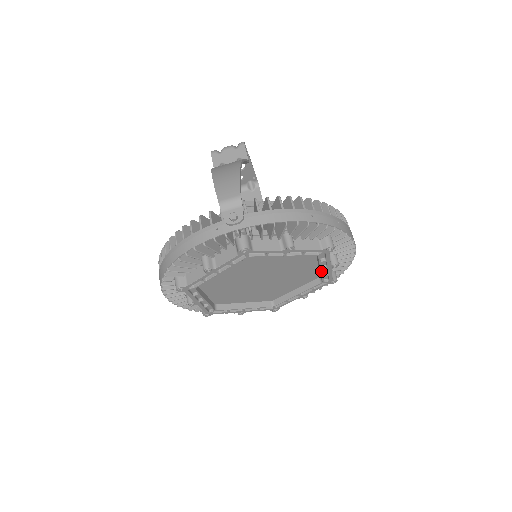
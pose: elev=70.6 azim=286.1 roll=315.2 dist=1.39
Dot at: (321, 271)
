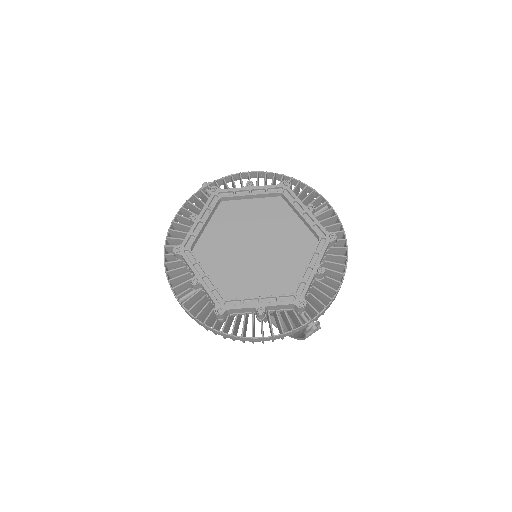
Dot at: (303, 217)
